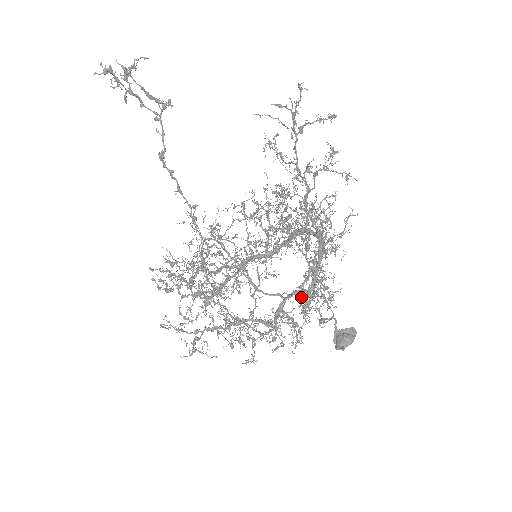
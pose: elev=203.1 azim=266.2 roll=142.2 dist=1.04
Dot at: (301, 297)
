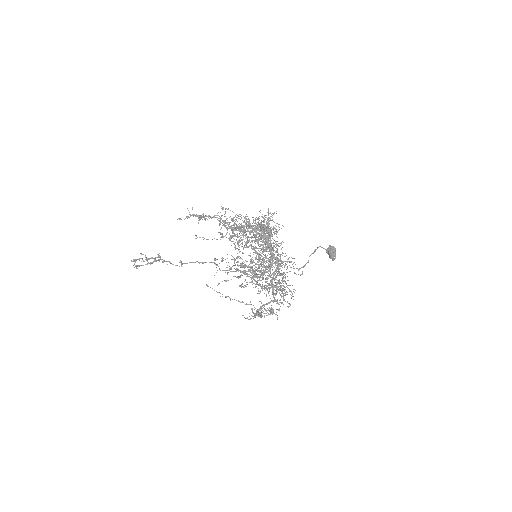
Dot at: (266, 288)
